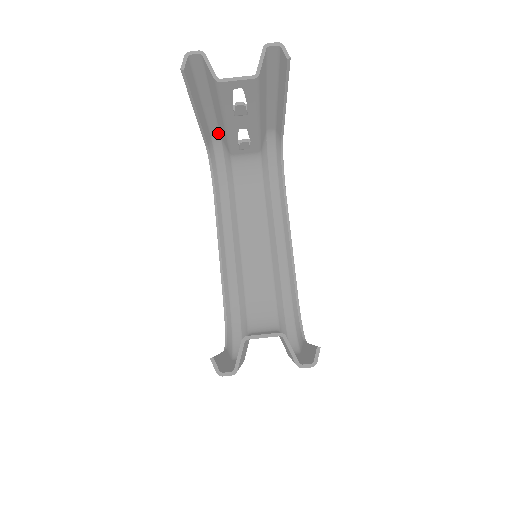
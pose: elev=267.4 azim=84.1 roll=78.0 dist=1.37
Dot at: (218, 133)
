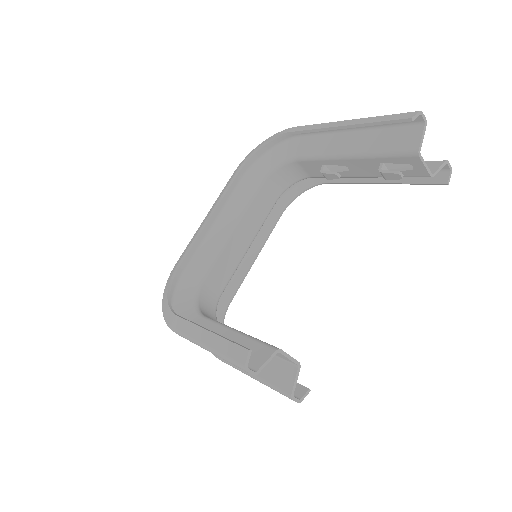
Dot at: (303, 133)
